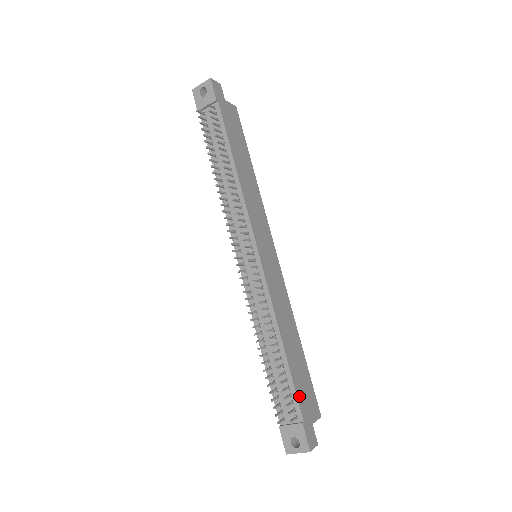
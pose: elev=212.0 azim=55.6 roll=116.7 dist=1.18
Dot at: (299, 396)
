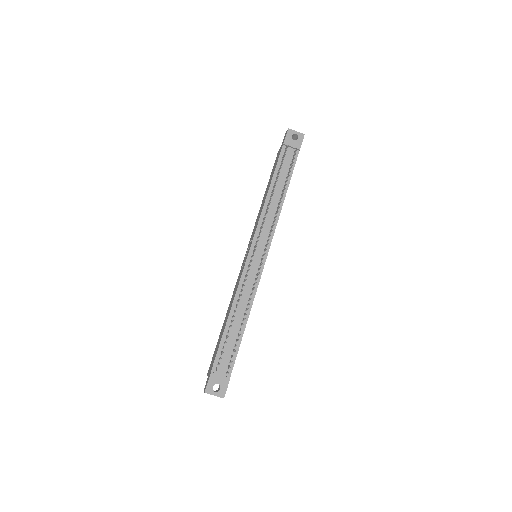
Dot at: occluded
